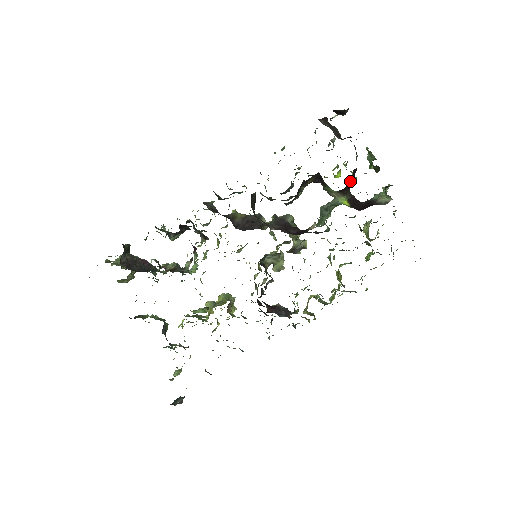
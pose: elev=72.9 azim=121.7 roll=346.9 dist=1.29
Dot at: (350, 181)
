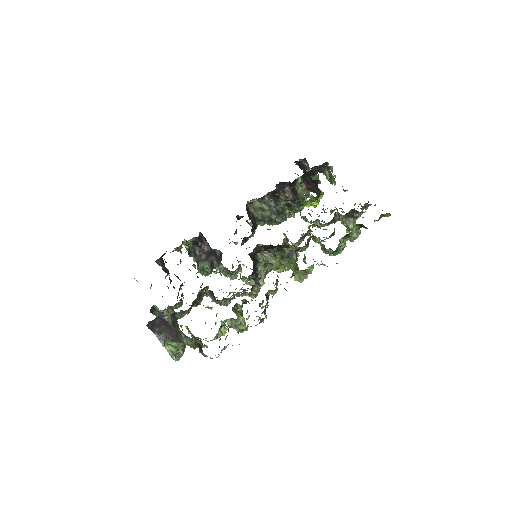
Dot at: (310, 181)
